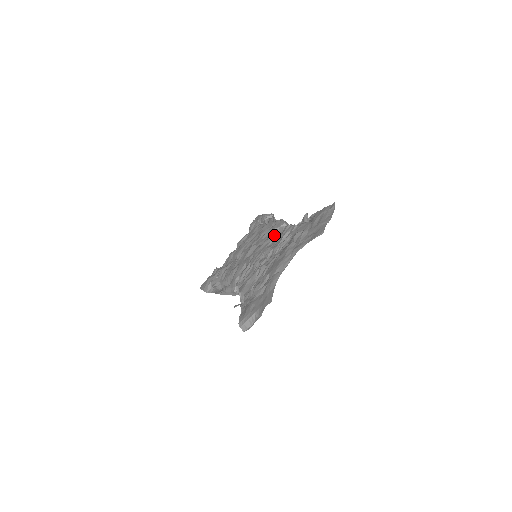
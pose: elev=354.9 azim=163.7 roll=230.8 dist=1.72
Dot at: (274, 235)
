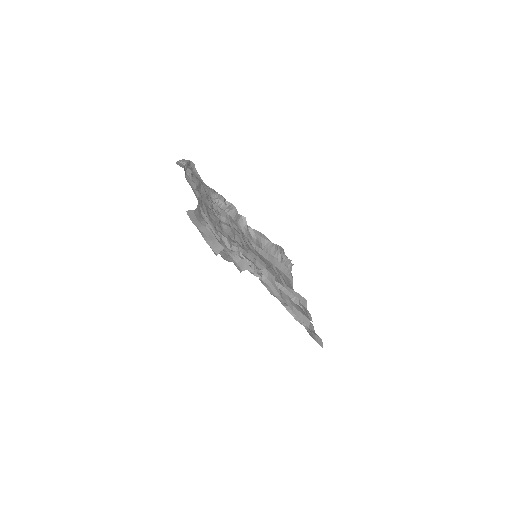
Dot at: occluded
